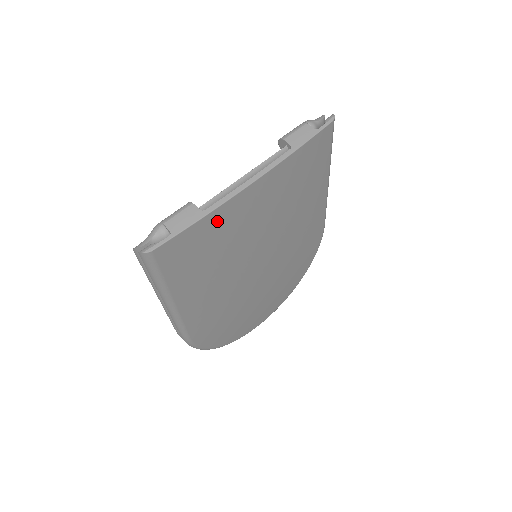
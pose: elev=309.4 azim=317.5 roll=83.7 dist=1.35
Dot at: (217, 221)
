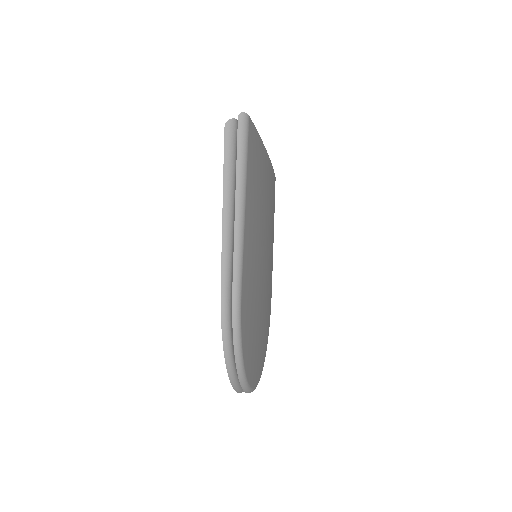
Dot at: (261, 153)
